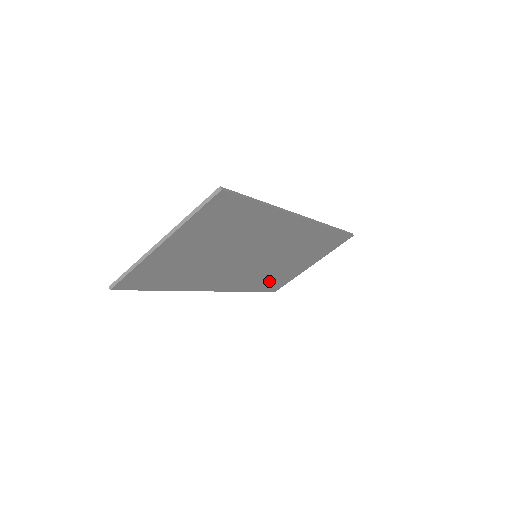
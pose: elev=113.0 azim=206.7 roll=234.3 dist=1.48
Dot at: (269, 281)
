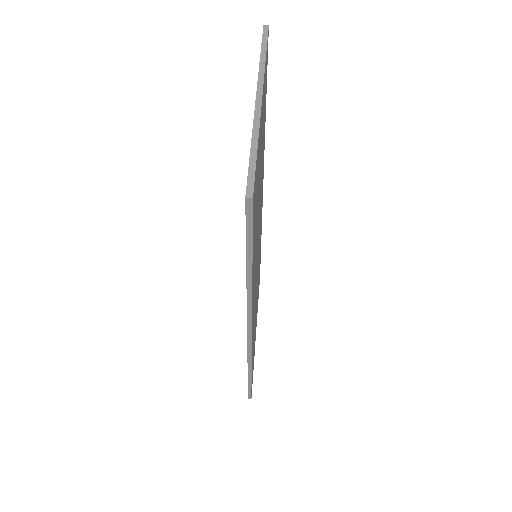
Dot at: (253, 353)
